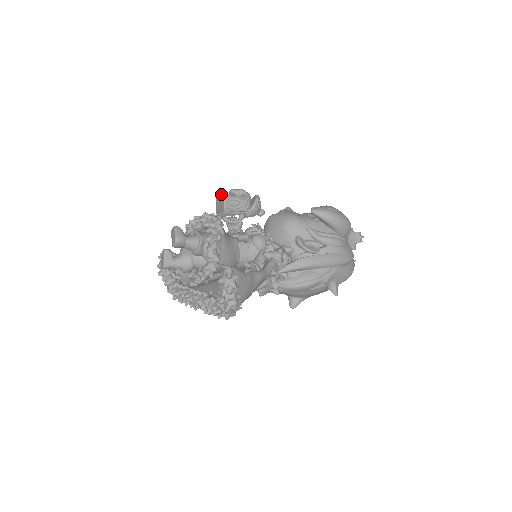
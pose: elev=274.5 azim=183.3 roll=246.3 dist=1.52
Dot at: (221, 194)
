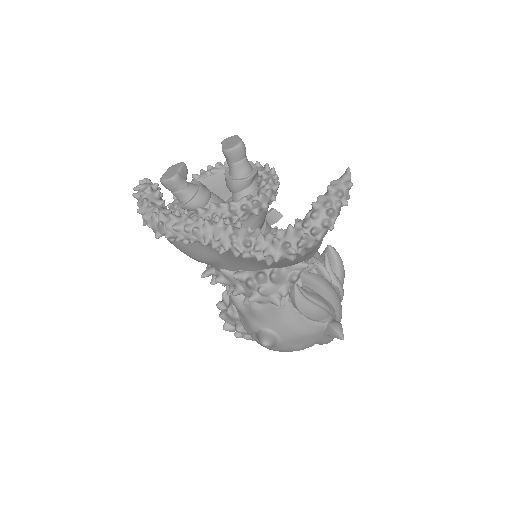
Dot at: occluded
